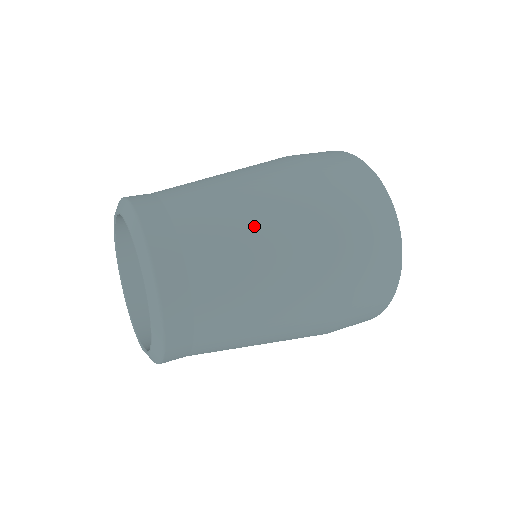
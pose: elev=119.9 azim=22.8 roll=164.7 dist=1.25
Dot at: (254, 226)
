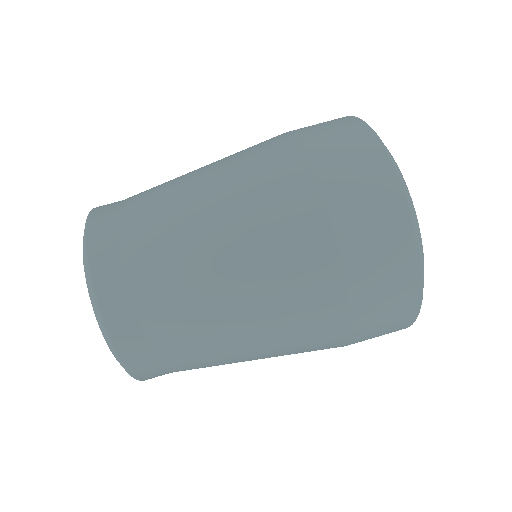
Dot at: (199, 205)
